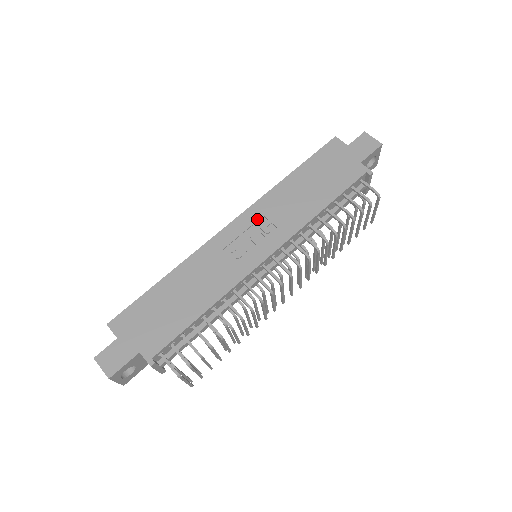
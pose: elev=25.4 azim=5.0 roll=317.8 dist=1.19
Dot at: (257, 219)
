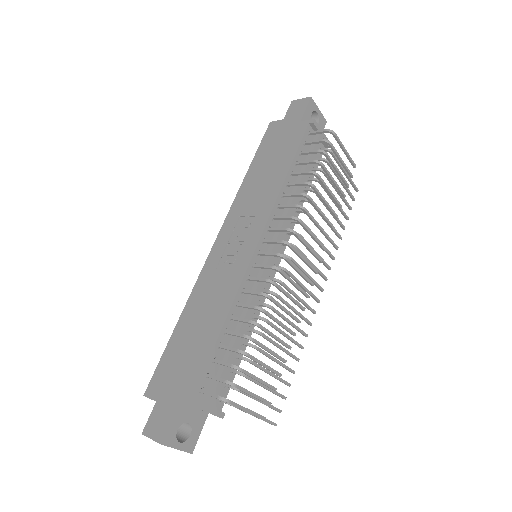
Dot at: (235, 222)
